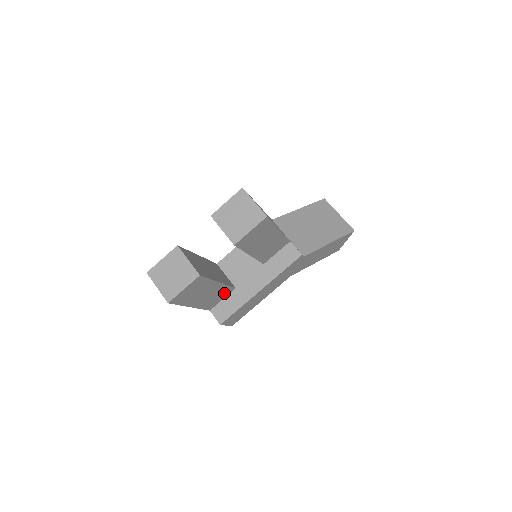
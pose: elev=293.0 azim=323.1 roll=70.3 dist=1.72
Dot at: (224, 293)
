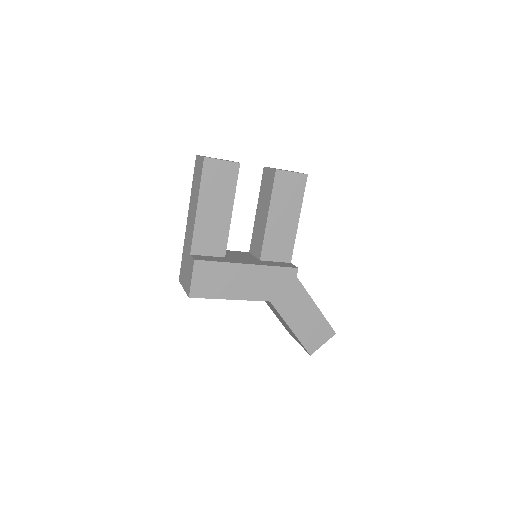
Dot at: (217, 245)
